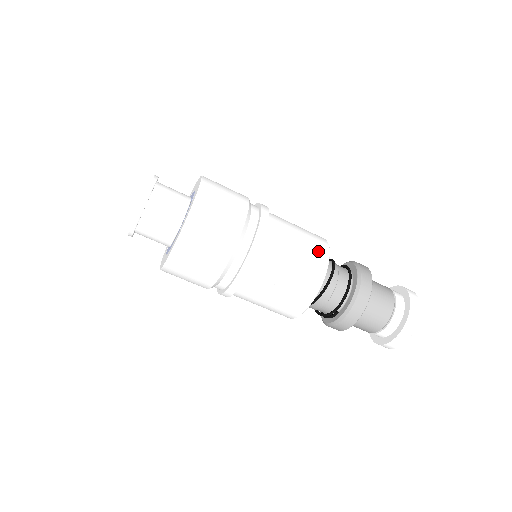
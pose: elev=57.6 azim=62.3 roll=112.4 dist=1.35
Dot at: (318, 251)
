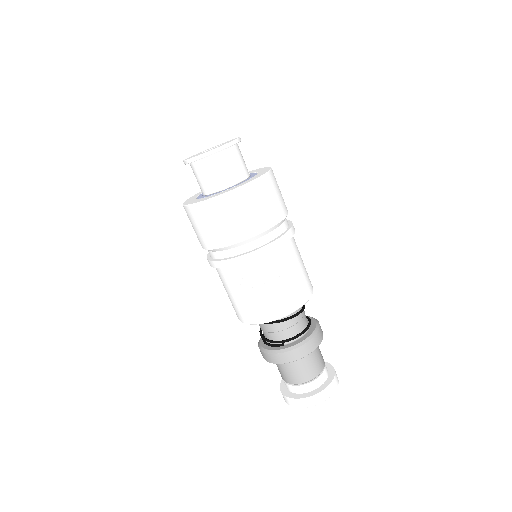
Dot at: (308, 285)
